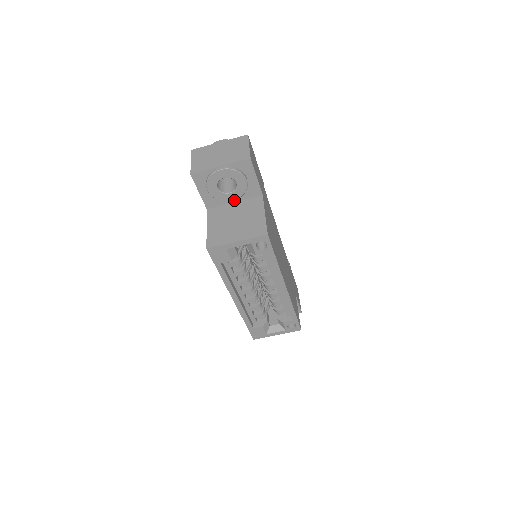
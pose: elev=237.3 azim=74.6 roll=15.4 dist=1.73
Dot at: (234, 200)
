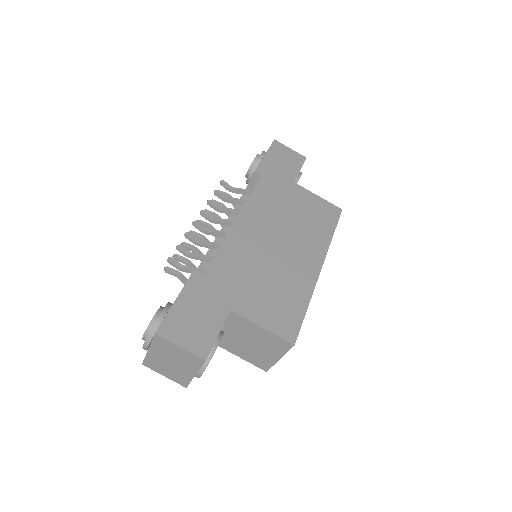
Dot at: occluded
